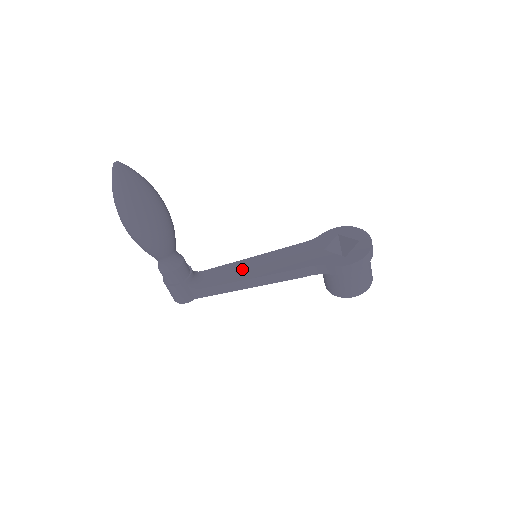
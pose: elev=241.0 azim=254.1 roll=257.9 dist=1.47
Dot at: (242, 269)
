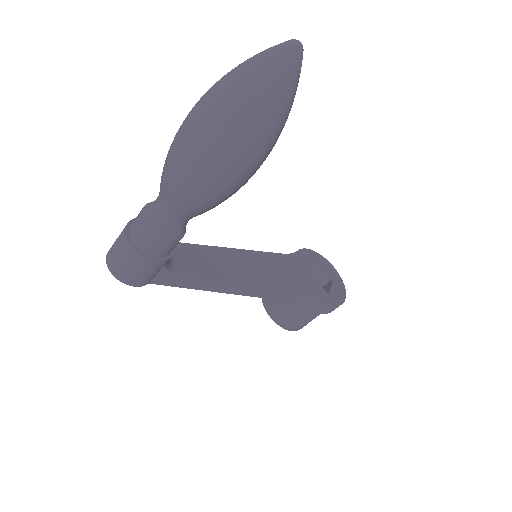
Dot at: (225, 263)
